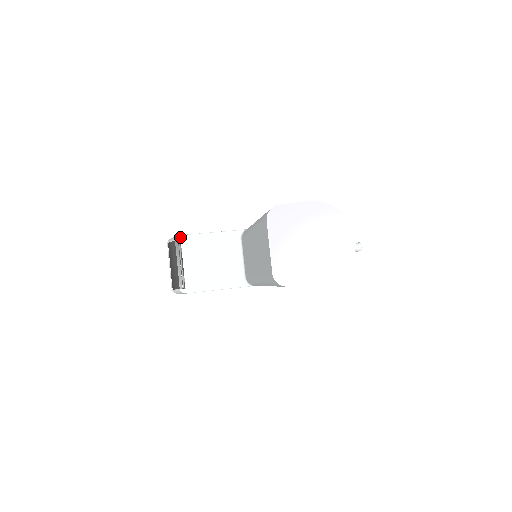
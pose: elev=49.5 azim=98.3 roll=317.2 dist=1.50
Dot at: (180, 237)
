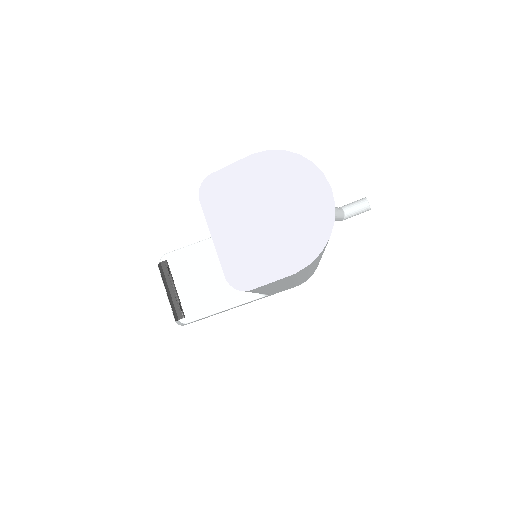
Dot at: (165, 256)
